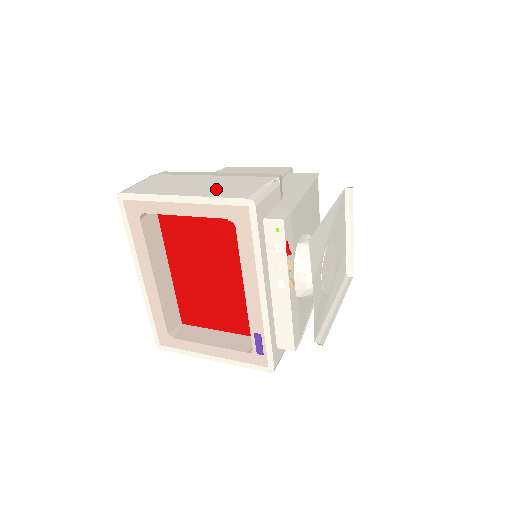
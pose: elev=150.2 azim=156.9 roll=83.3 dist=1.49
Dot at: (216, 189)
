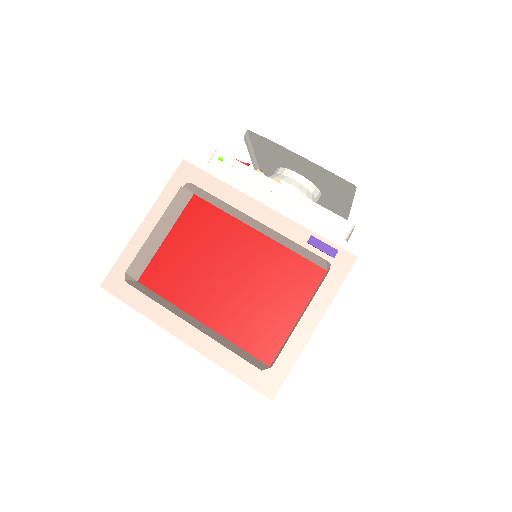
Dot at: occluded
